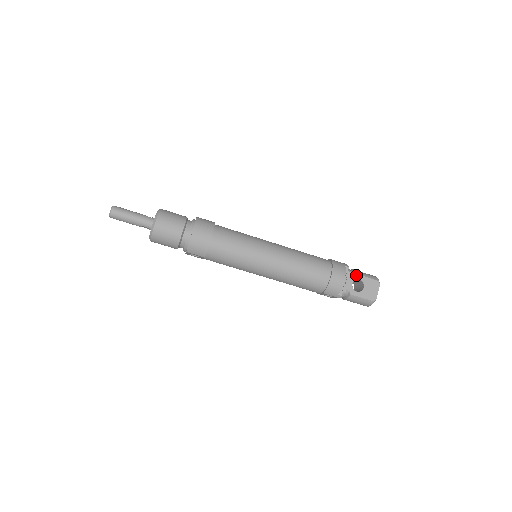
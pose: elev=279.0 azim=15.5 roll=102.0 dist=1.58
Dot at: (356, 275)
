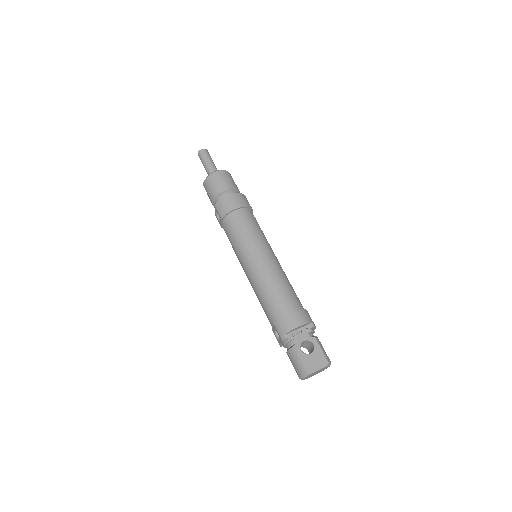
Dot at: (314, 338)
